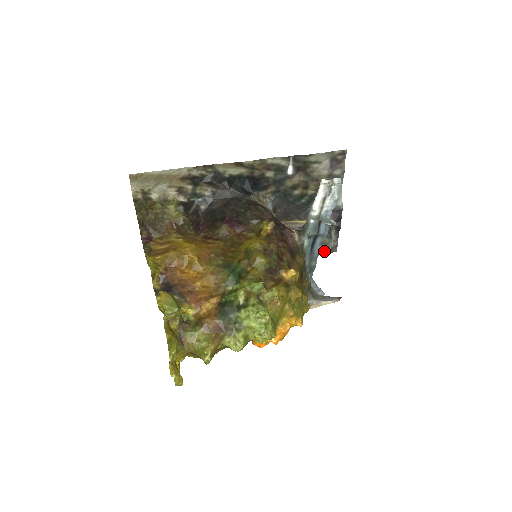
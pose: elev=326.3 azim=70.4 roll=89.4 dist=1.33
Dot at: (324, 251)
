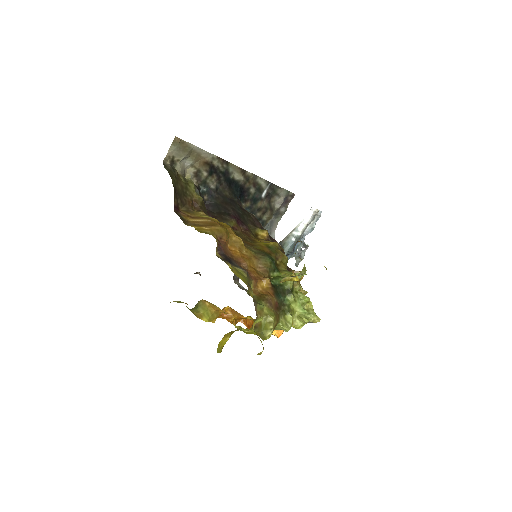
Dot at: occluded
